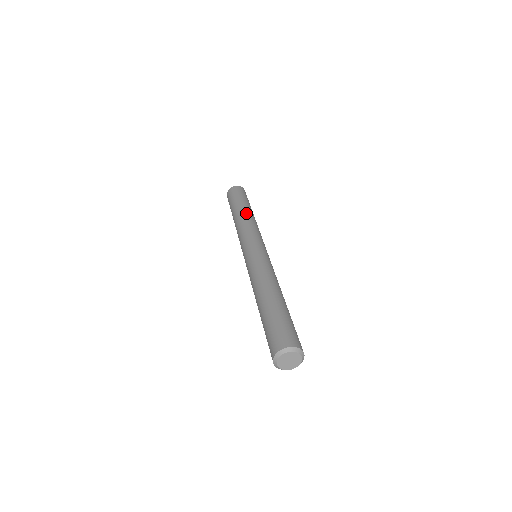
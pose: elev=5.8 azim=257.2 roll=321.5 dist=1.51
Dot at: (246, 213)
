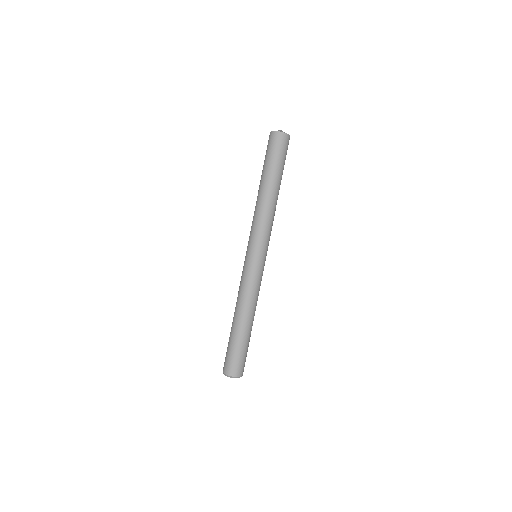
Dot at: (260, 195)
